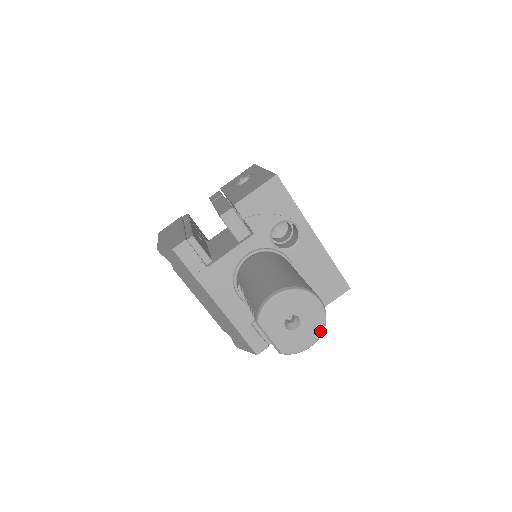
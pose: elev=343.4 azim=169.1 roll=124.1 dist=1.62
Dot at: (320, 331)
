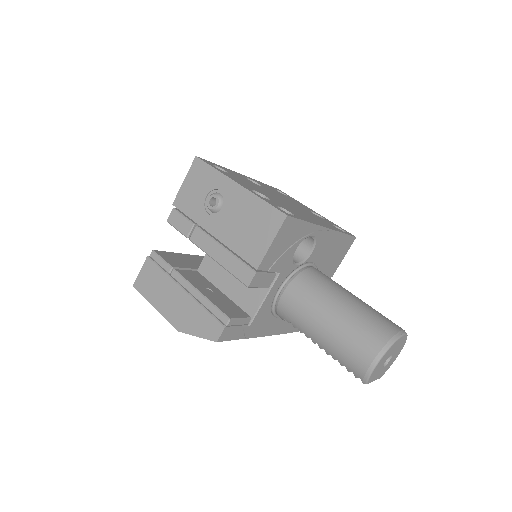
Dot at: (403, 345)
